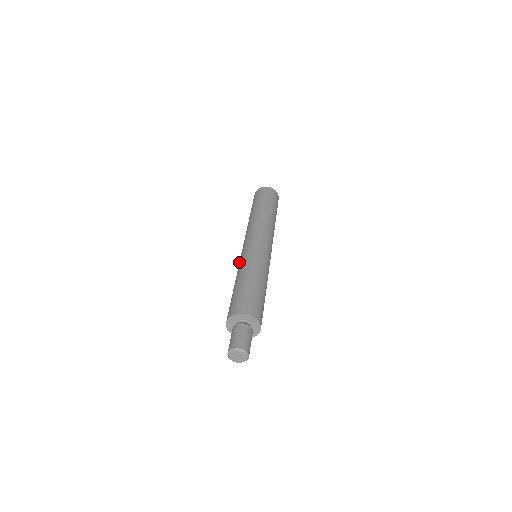
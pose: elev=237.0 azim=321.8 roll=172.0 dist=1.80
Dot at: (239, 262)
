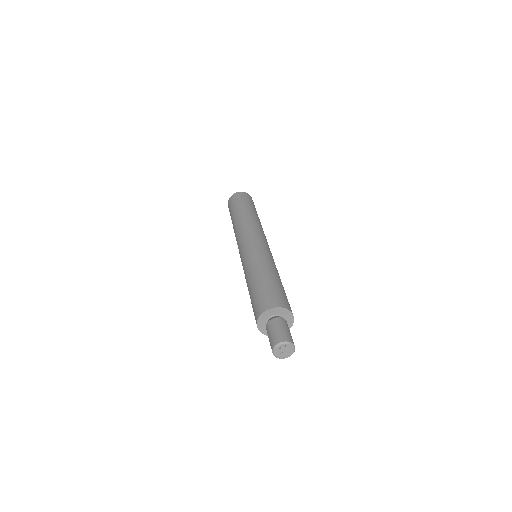
Dot at: (246, 259)
